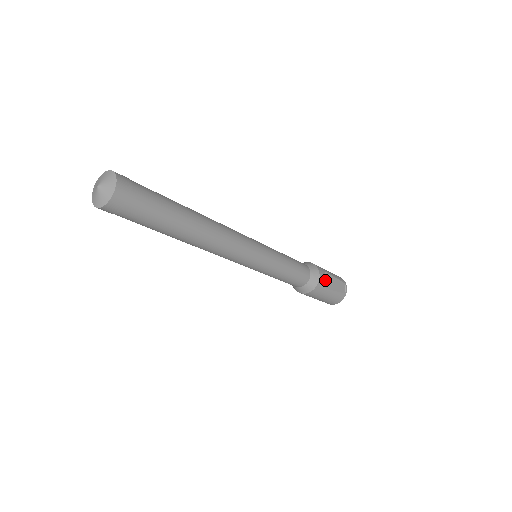
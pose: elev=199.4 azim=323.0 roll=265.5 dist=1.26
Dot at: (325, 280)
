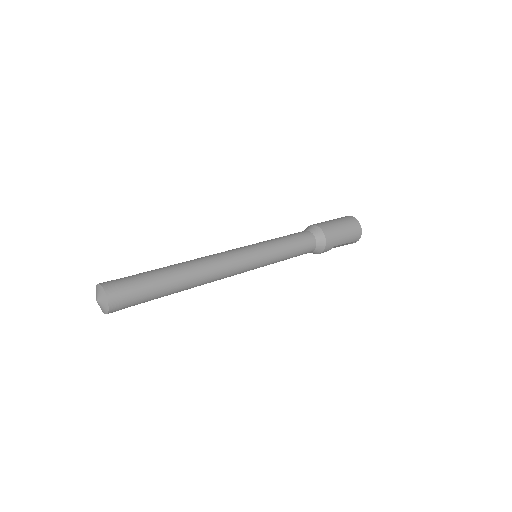
Dot at: (326, 251)
